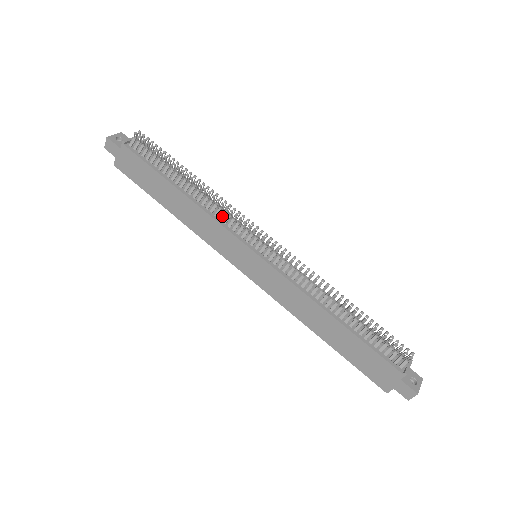
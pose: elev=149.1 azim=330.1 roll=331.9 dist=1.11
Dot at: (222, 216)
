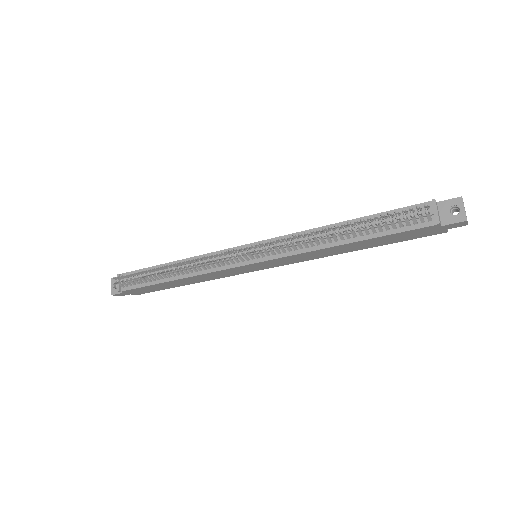
Dot at: (208, 267)
